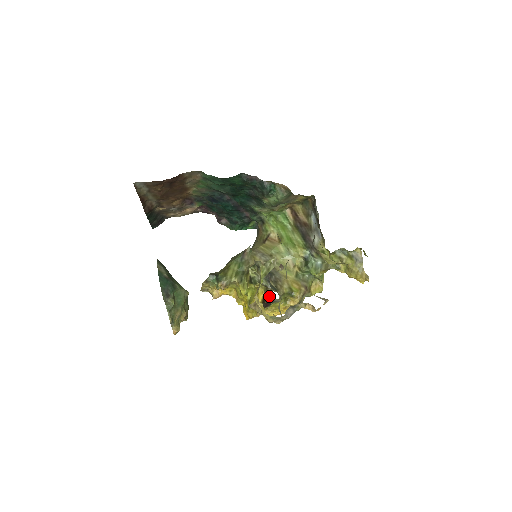
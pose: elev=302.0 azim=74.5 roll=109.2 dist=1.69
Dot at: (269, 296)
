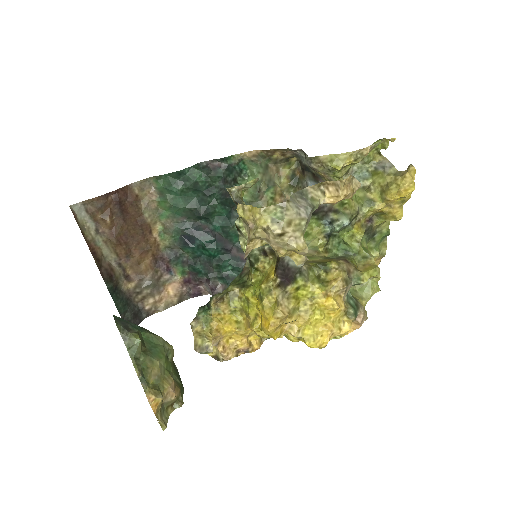
Dot at: occluded
